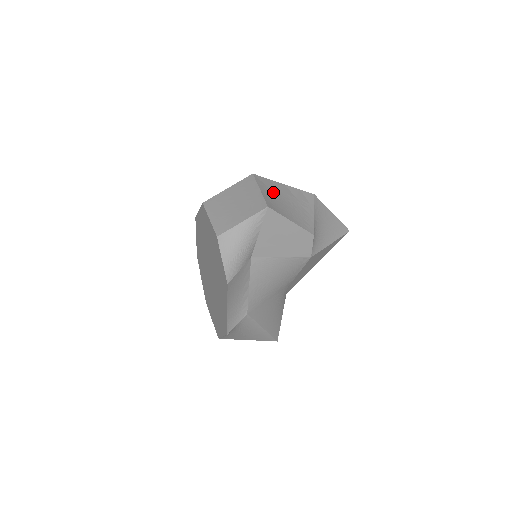
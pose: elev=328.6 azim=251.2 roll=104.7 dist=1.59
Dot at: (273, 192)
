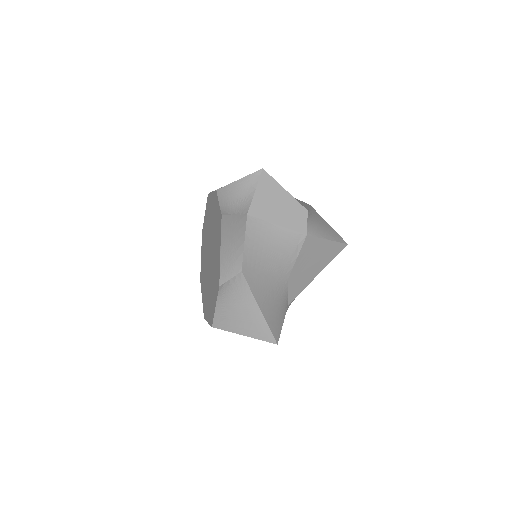
Dot at: occluded
